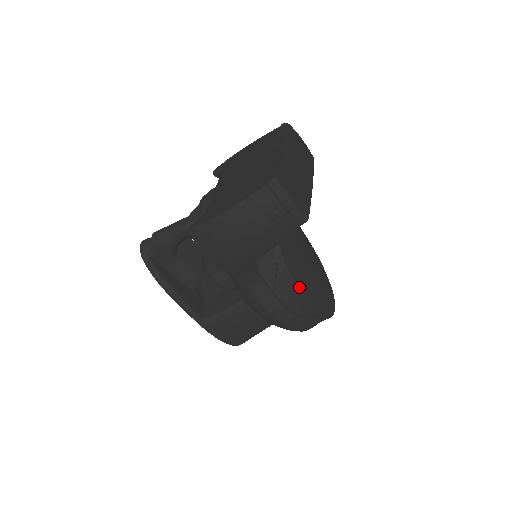
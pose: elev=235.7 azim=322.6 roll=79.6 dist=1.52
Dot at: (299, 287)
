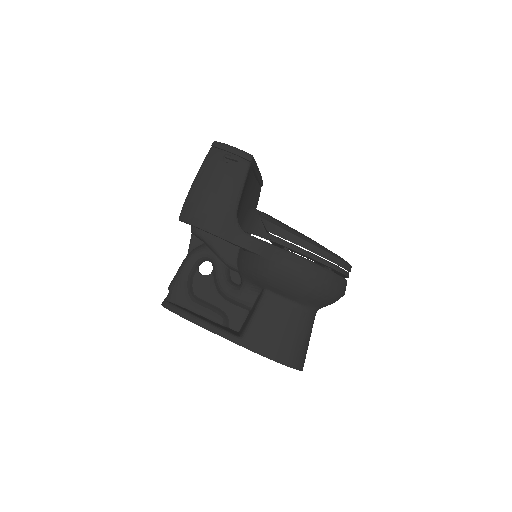
Dot at: (290, 228)
